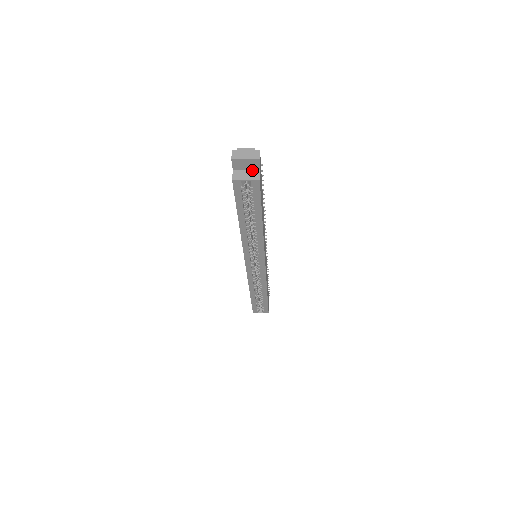
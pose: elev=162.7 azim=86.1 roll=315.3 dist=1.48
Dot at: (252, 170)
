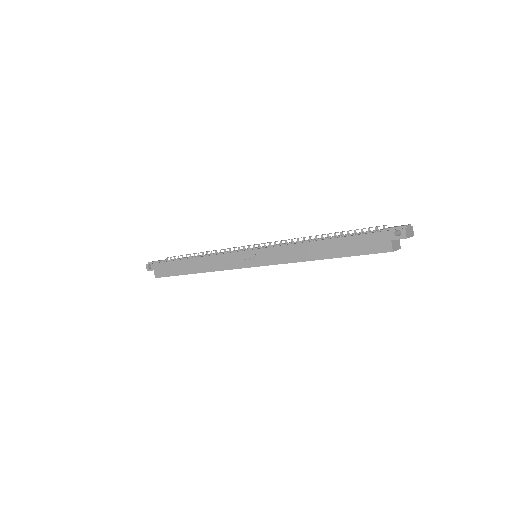
Dot at: occluded
